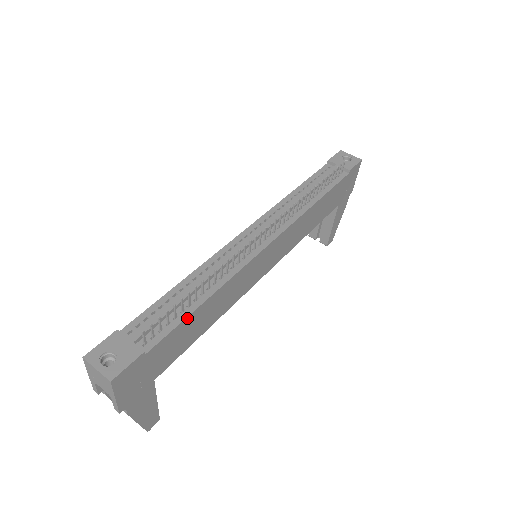
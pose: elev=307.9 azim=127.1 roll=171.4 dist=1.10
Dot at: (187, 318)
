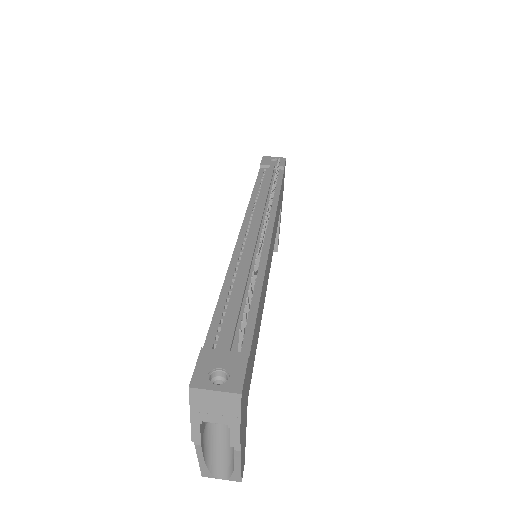
Dot at: (257, 314)
